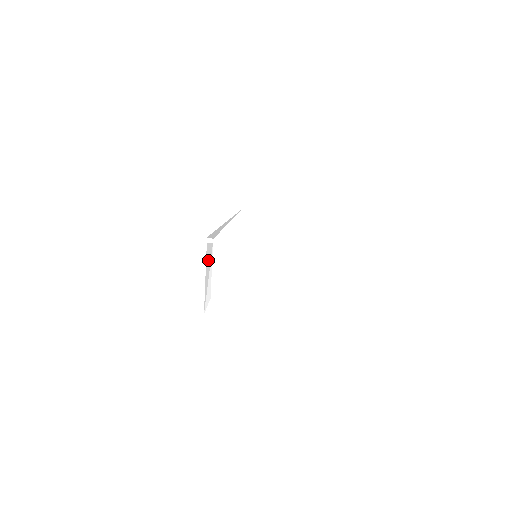
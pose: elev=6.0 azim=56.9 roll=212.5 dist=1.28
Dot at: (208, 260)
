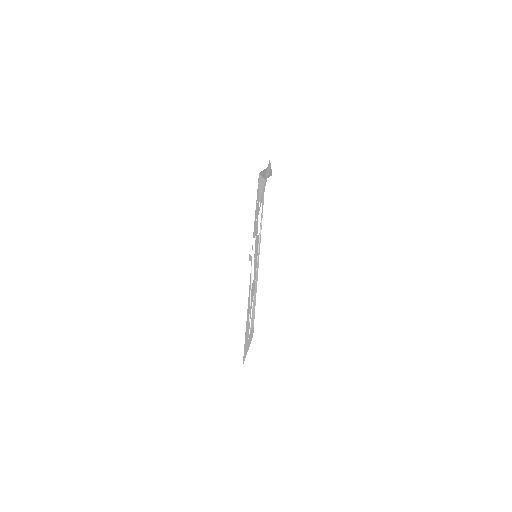
Dot at: (265, 172)
